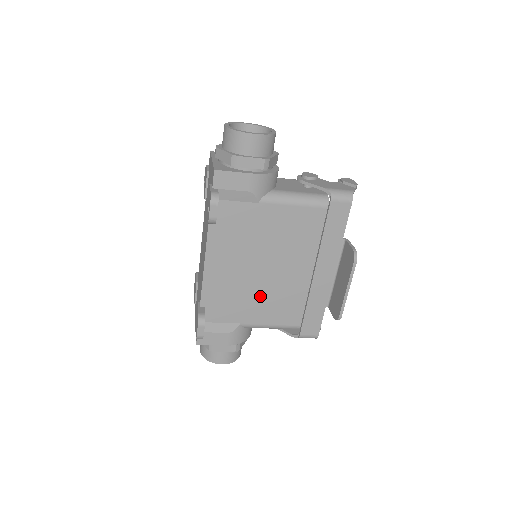
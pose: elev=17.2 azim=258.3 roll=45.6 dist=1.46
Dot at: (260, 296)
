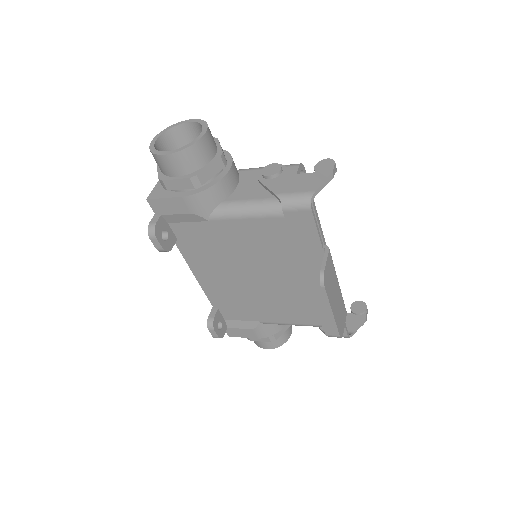
Dot at: (264, 300)
